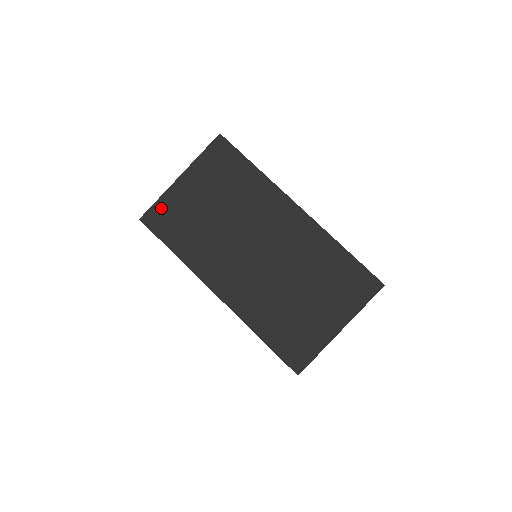
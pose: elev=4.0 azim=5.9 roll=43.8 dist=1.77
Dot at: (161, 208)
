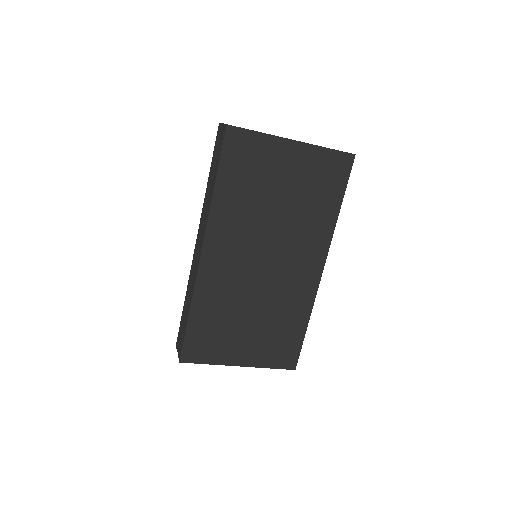
Dot at: (252, 141)
